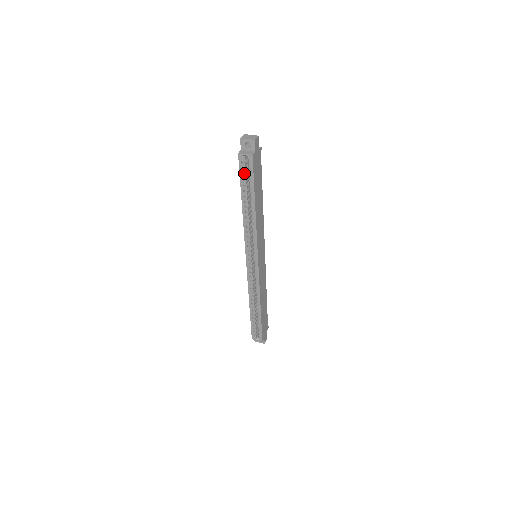
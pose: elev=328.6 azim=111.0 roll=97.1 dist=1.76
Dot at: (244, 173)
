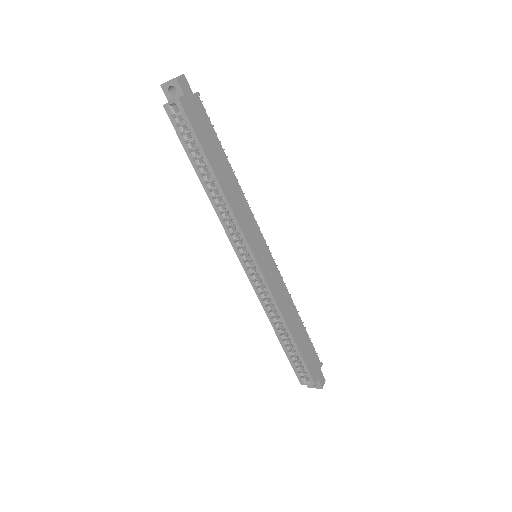
Dot at: (184, 133)
